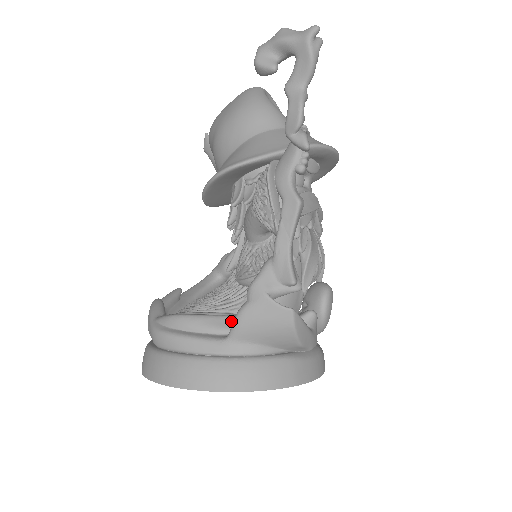
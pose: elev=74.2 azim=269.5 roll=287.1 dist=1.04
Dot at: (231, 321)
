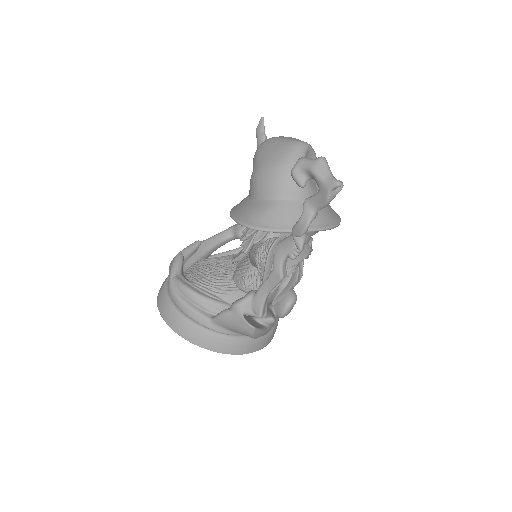
Dot at: (219, 307)
